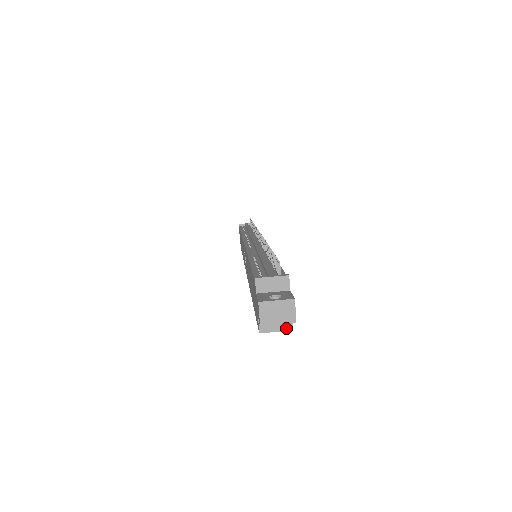
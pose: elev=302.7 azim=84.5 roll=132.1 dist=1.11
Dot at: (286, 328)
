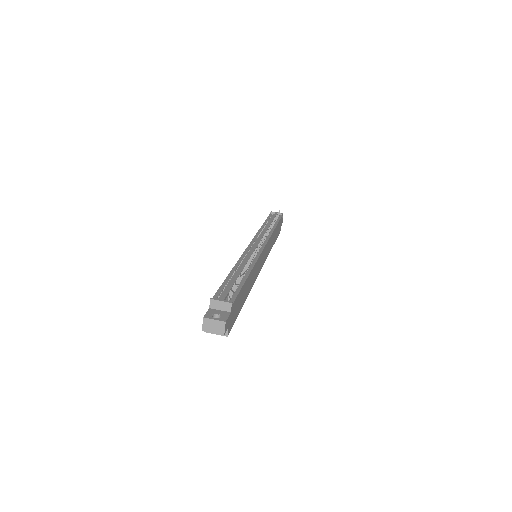
Dot at: occluded
